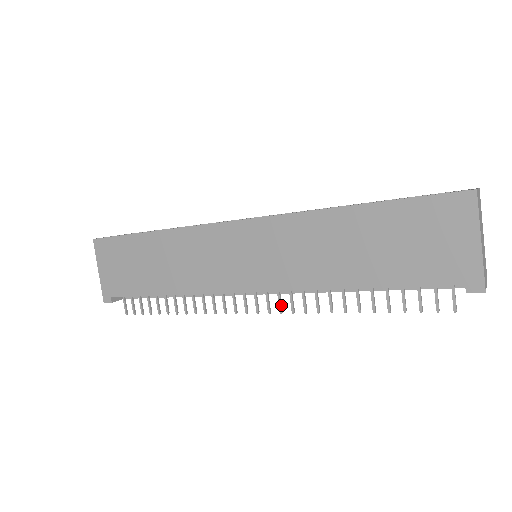
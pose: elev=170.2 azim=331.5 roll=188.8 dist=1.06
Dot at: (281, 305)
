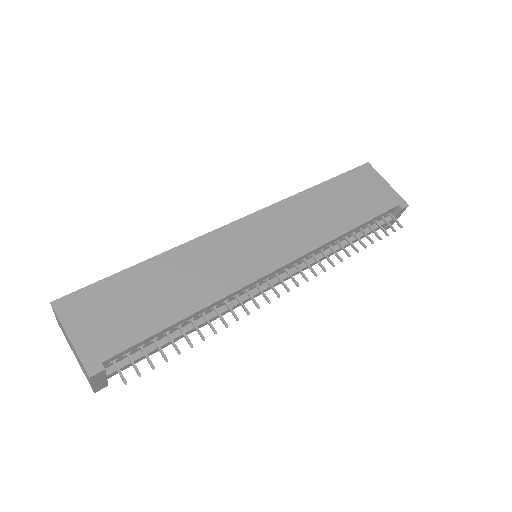
Dot at: (304, 275)
